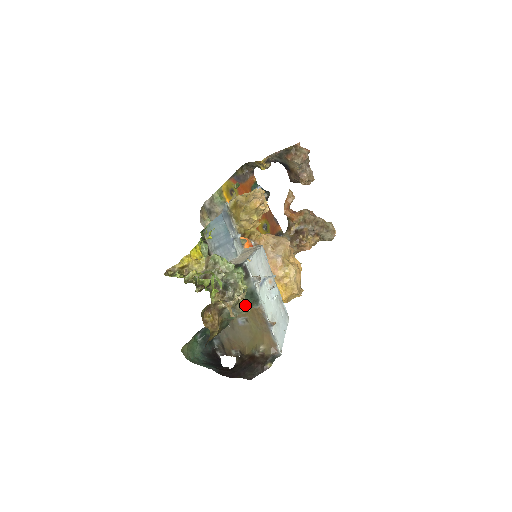
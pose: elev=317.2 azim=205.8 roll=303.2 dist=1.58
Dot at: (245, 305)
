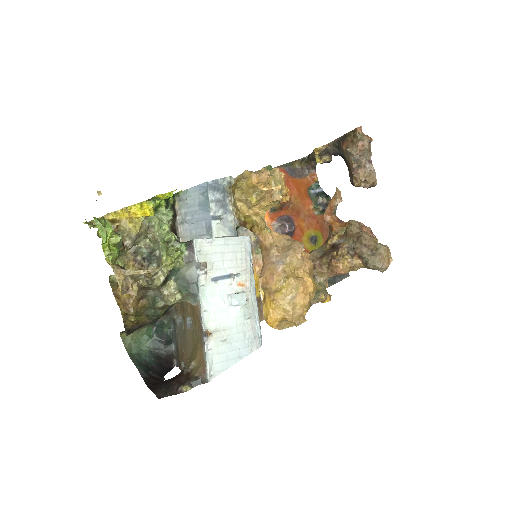
Dot at: (173, 293)
